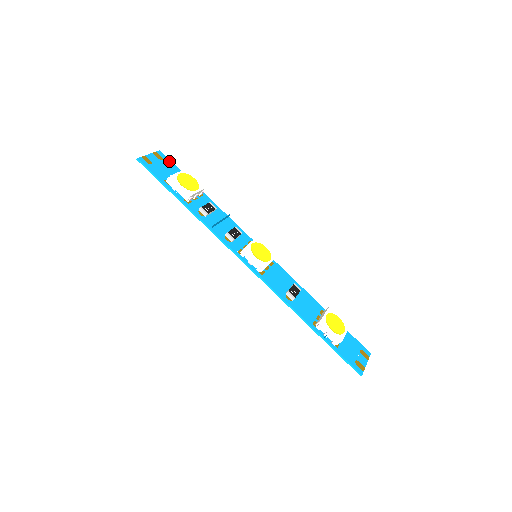
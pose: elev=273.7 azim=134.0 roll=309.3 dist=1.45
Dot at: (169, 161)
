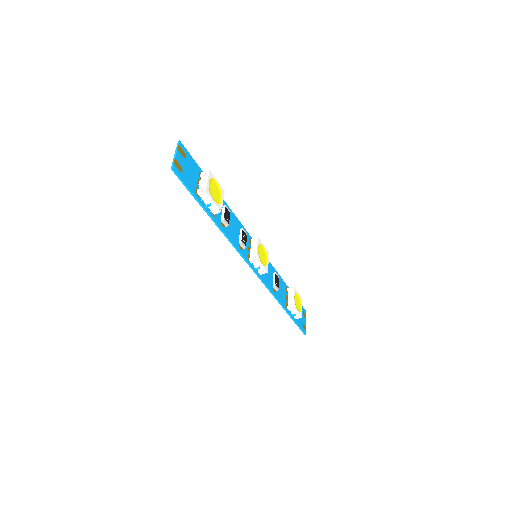
Dot at: (189, 155)
